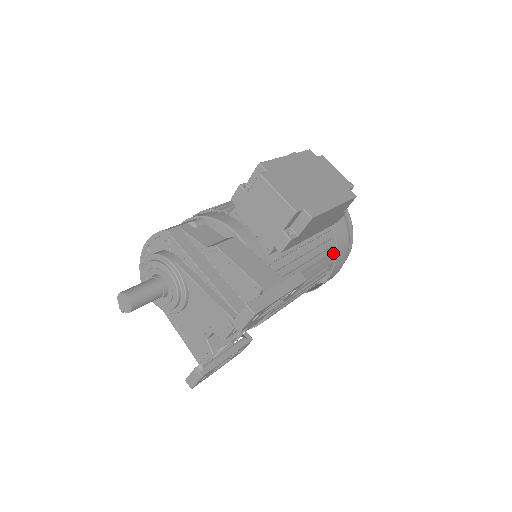
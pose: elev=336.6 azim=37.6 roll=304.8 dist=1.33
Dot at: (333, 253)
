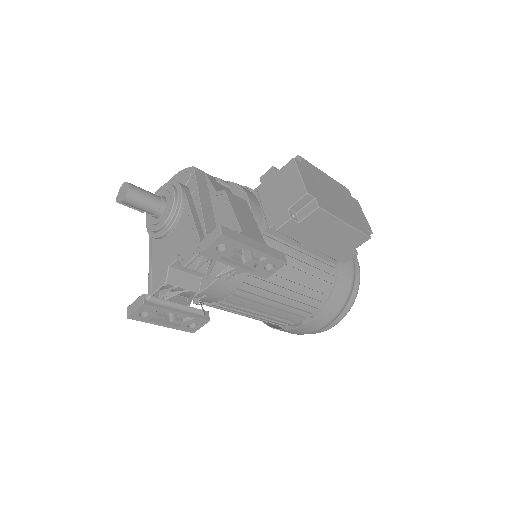
Dot at: (327, 297)
